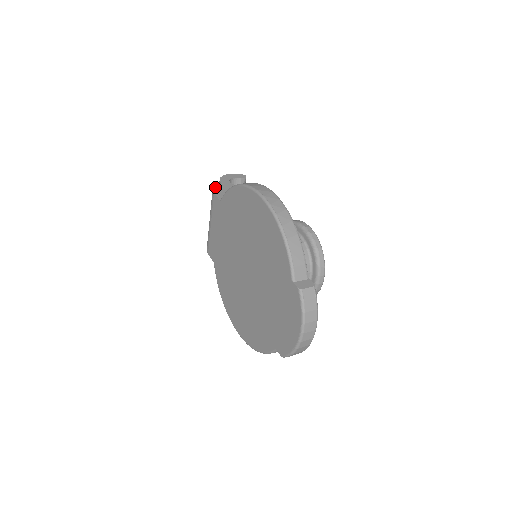
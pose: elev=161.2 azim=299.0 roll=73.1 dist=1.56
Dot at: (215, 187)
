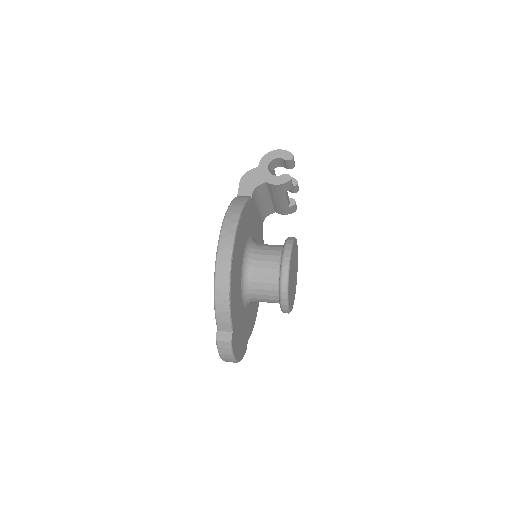
Dot at: (247, 173)
